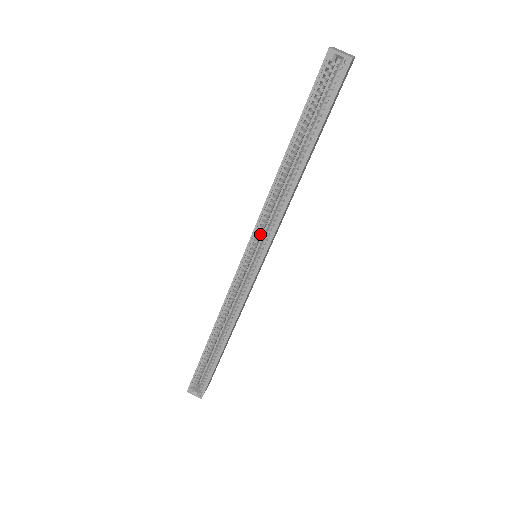
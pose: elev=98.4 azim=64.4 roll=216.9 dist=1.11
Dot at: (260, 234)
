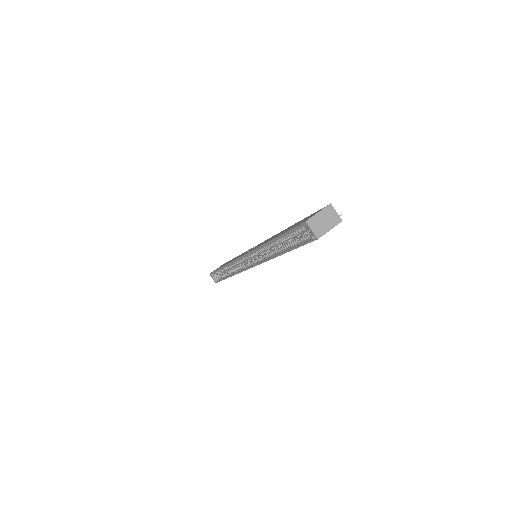
Dot at: occluded
